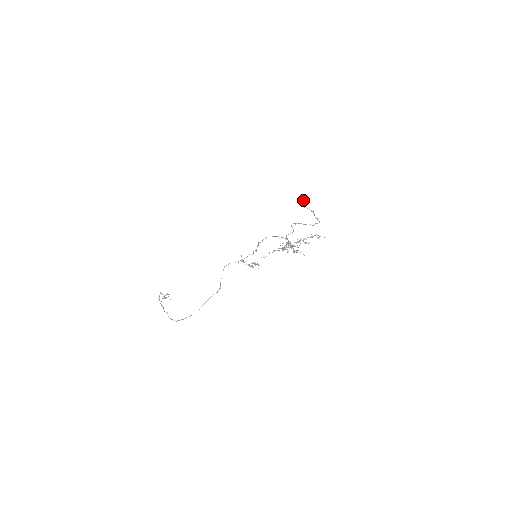
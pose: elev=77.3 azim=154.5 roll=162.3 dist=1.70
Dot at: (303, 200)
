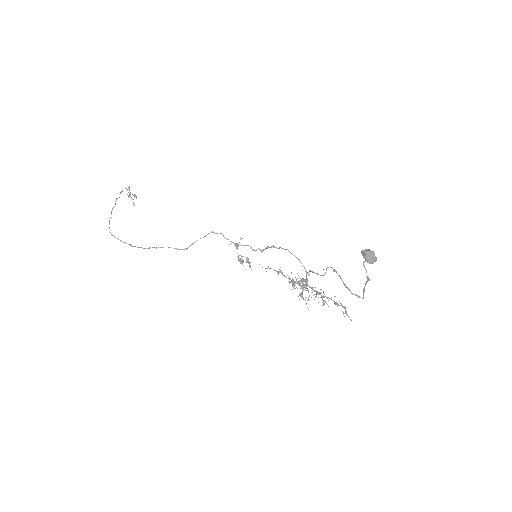
Dot at: (370, 254)
